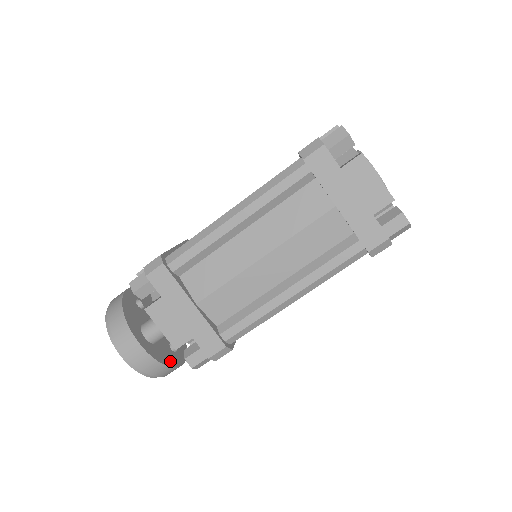
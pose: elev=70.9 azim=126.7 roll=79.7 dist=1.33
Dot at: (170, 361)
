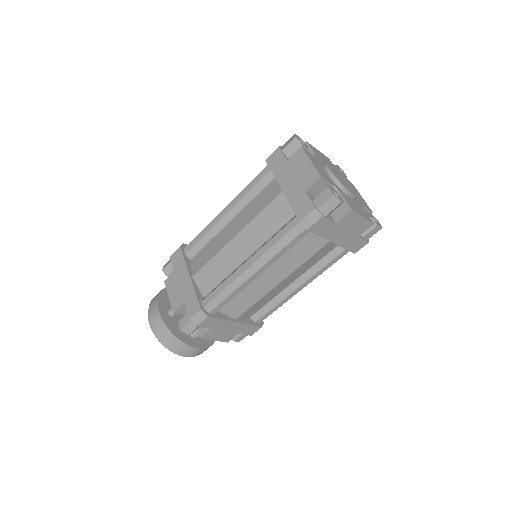
Dot at: occluded
